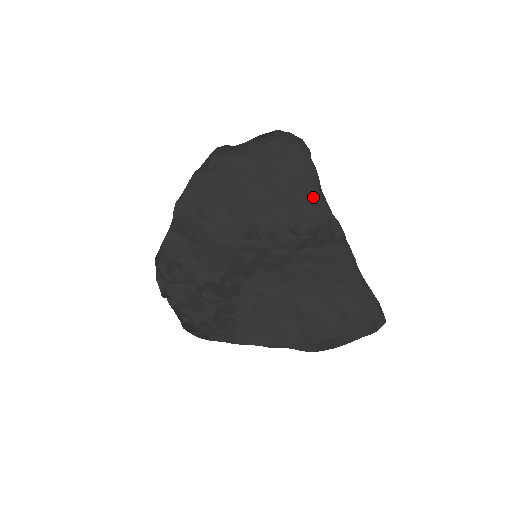
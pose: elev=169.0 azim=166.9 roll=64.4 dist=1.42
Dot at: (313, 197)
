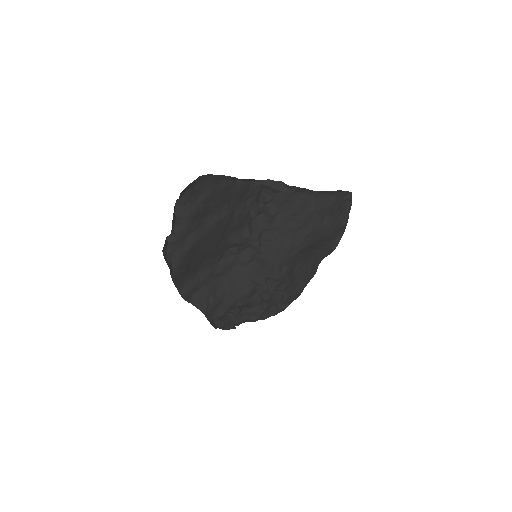
Dot at: (241, 188)
